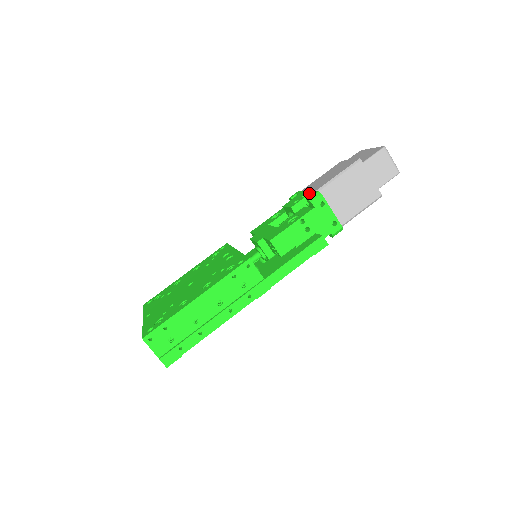
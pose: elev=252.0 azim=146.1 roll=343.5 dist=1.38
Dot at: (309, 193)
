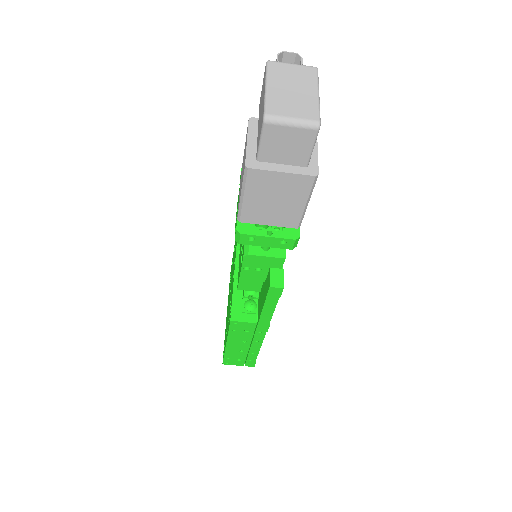
Dot at: occluded
